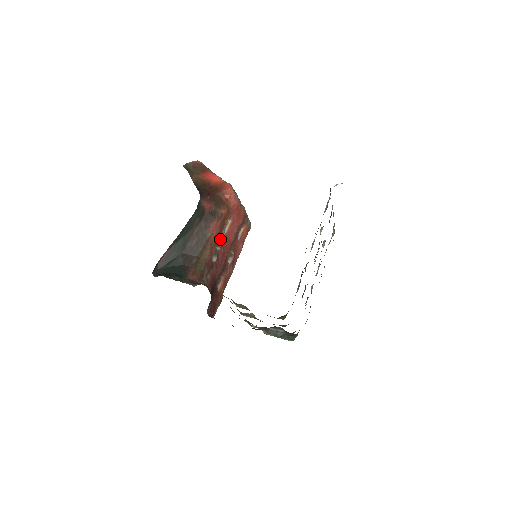
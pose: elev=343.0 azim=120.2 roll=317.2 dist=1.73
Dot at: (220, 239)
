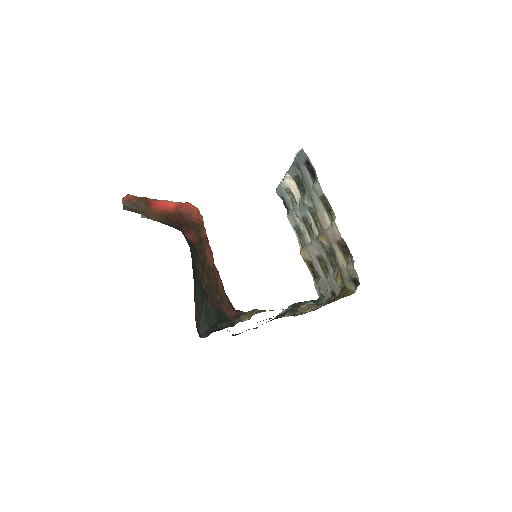
Dot at: occluded
